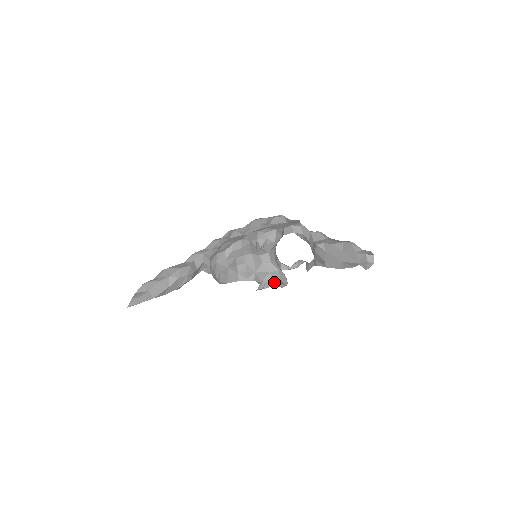
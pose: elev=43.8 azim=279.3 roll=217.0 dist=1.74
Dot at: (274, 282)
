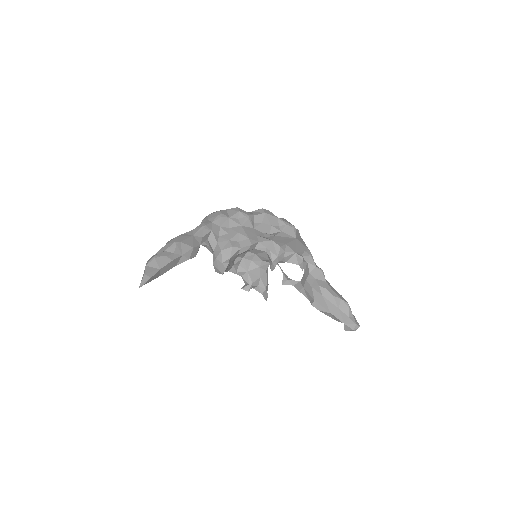
Dot at: (258, 287)
